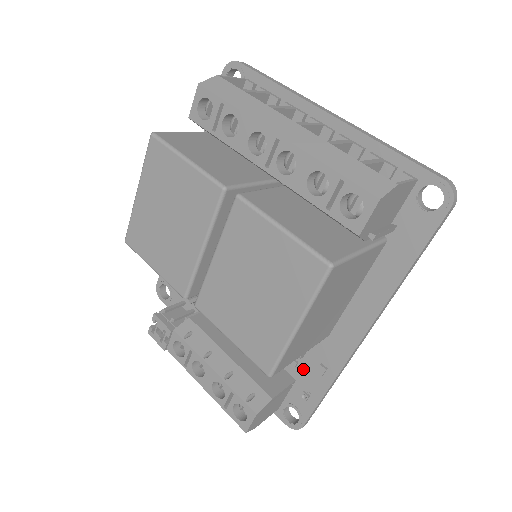
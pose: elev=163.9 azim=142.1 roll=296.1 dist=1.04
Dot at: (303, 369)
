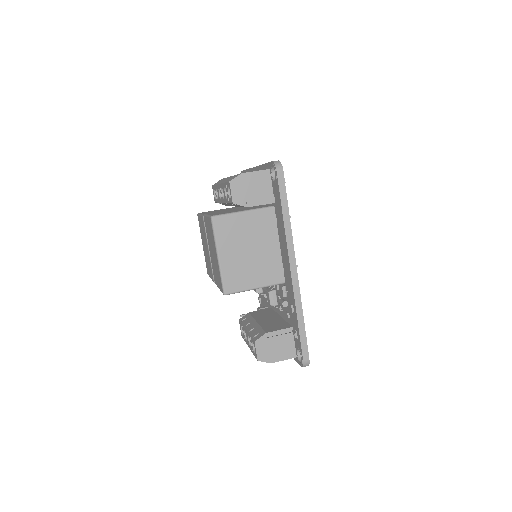
Dot at: (291, 316)
